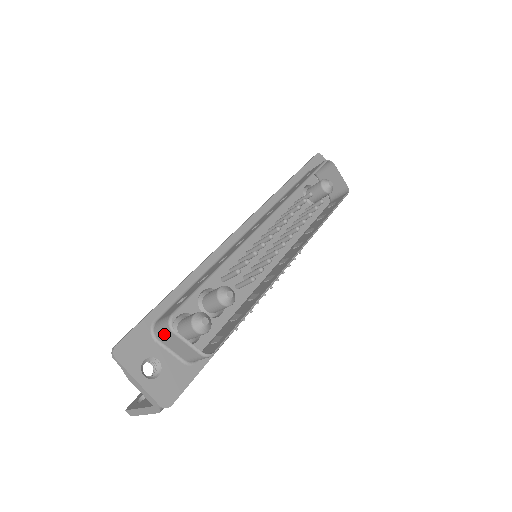
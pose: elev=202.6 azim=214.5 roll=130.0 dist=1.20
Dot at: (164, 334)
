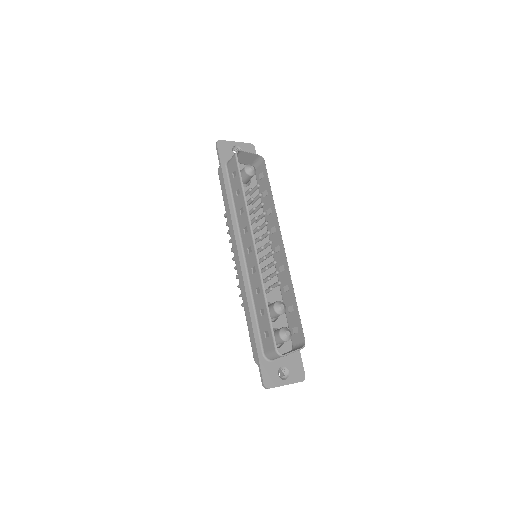
Dot at: occluded
